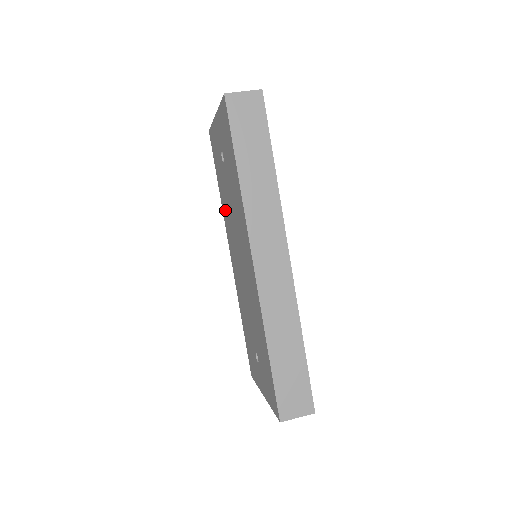
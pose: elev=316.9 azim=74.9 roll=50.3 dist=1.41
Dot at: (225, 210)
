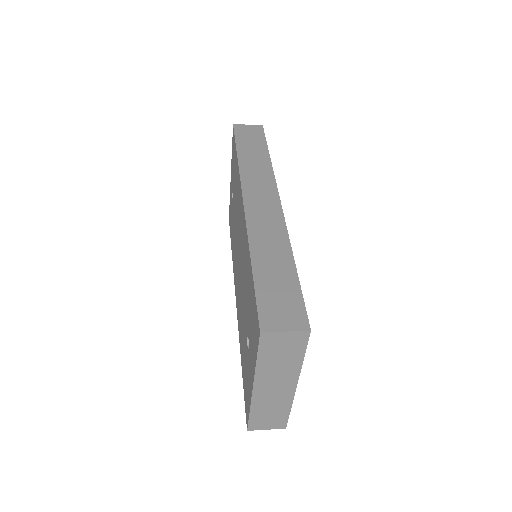
Dot at: (233, 253)
